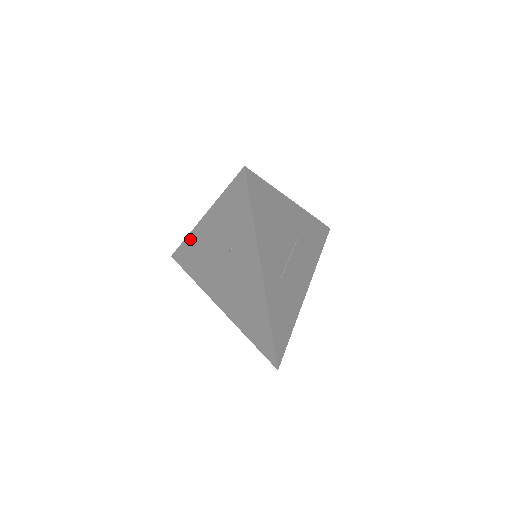
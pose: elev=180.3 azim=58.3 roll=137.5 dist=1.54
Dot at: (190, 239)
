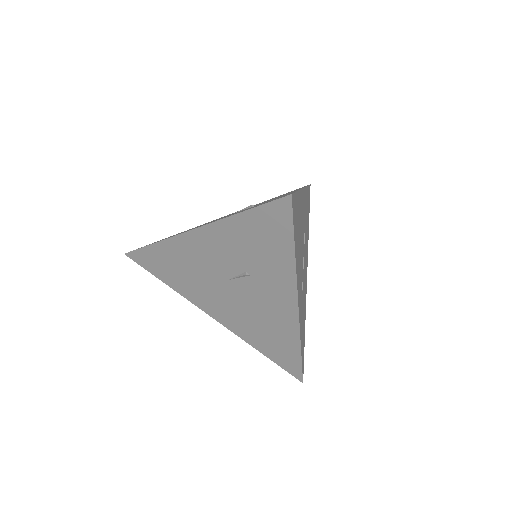
Dot at: (165, 246)
